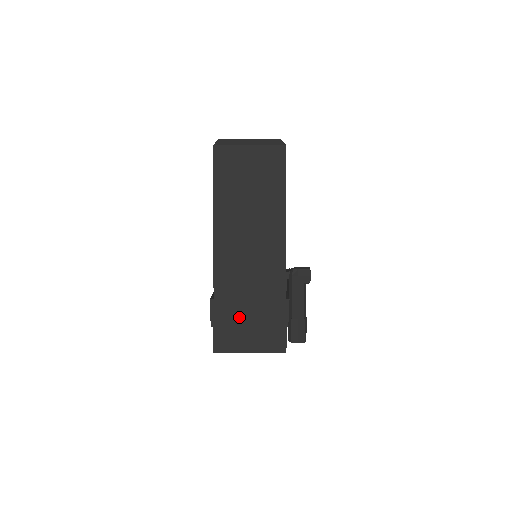
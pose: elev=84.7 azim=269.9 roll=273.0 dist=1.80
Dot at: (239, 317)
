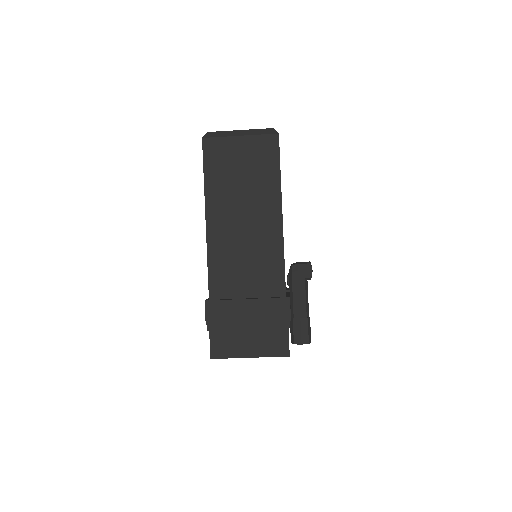
Dot at: (236, 318)
